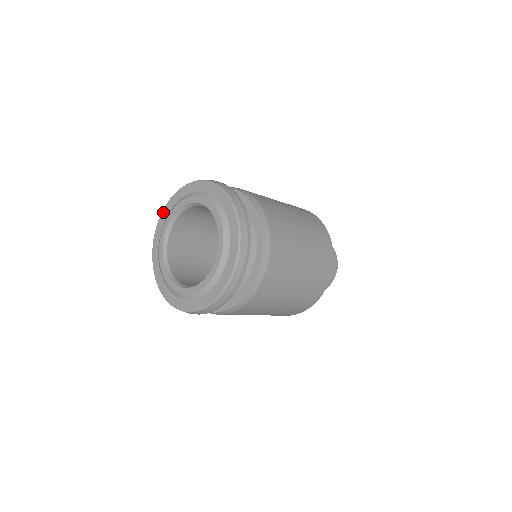
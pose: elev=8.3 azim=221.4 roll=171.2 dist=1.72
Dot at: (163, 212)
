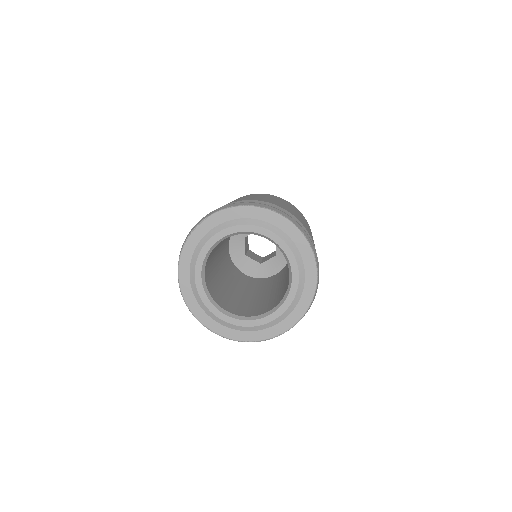
Dot at: (249, 209)
